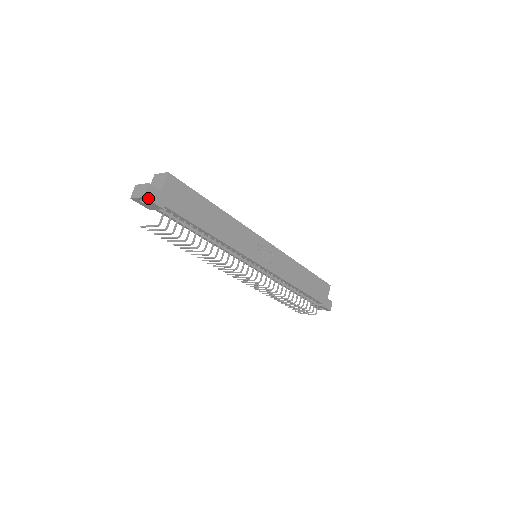
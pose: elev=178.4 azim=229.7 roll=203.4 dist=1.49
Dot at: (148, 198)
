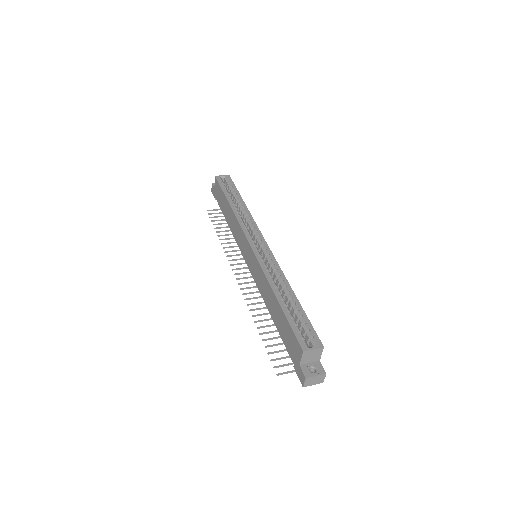
Dot at: occluded
